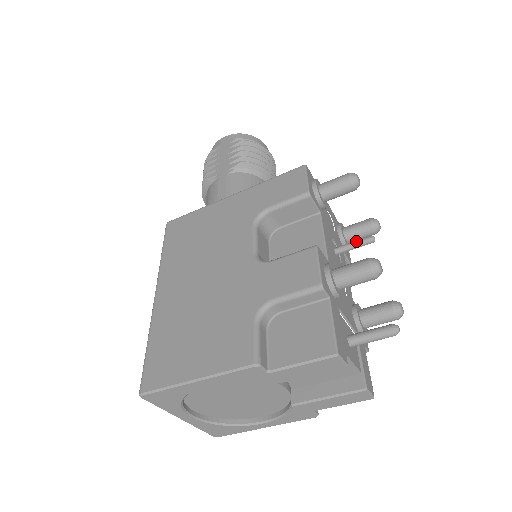
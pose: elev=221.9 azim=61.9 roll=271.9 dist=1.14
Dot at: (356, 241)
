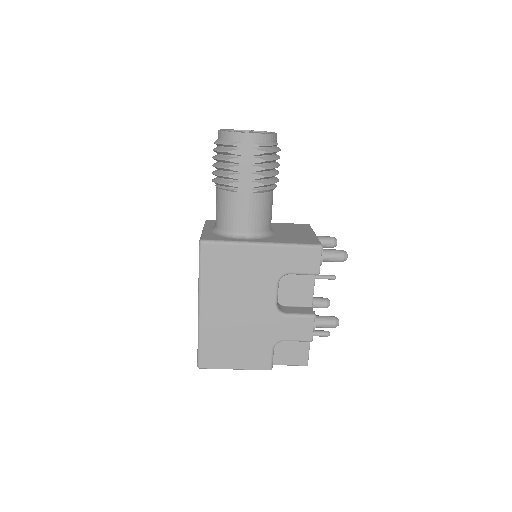
Dot at: (326, 278)
